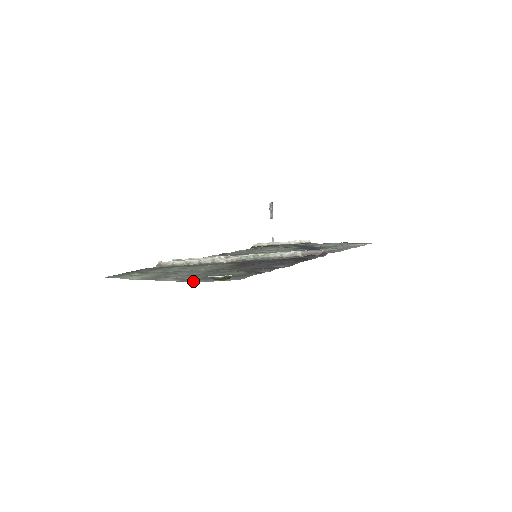
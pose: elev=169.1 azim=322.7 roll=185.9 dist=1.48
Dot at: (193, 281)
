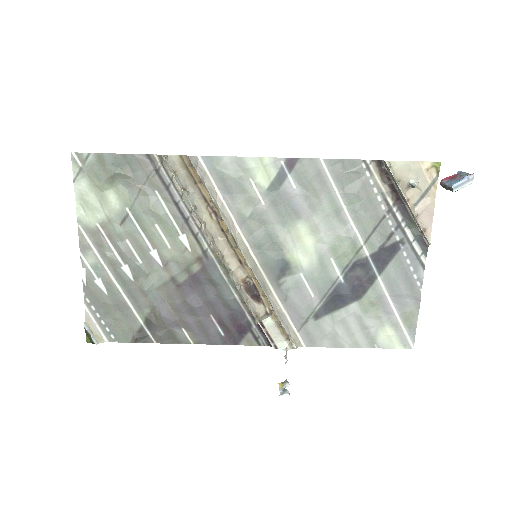
Dot at: (87, 302)
